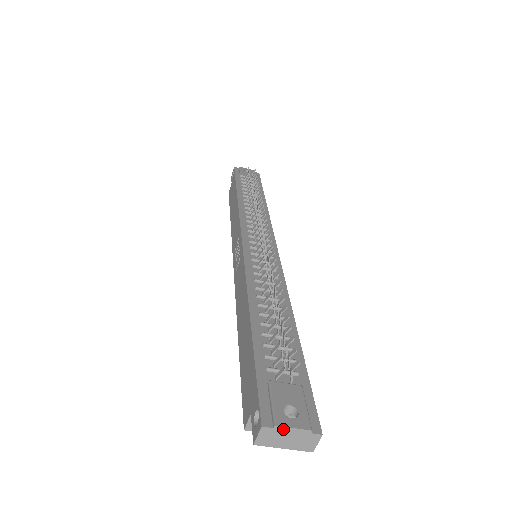
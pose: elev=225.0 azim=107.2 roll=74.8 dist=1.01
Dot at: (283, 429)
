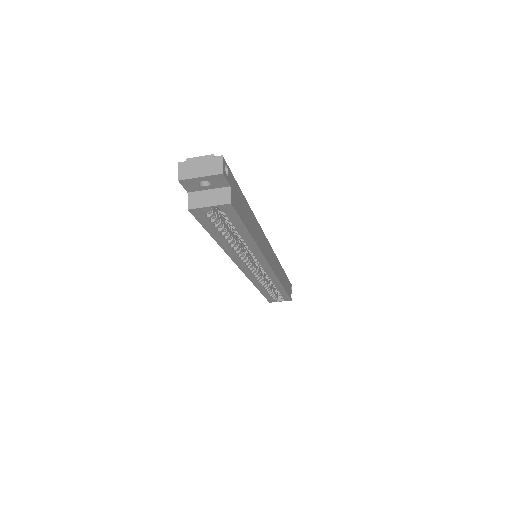
Dot at: (193, 160)
